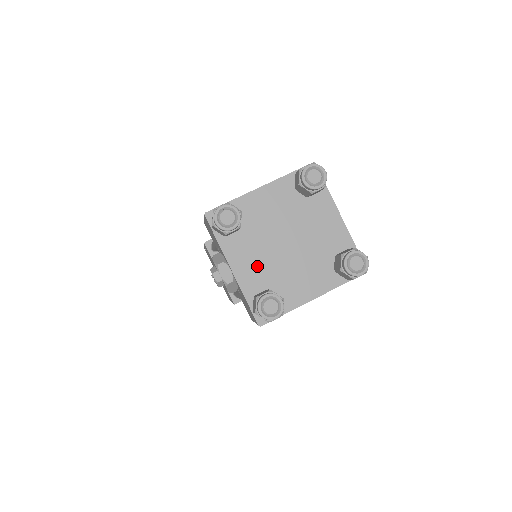
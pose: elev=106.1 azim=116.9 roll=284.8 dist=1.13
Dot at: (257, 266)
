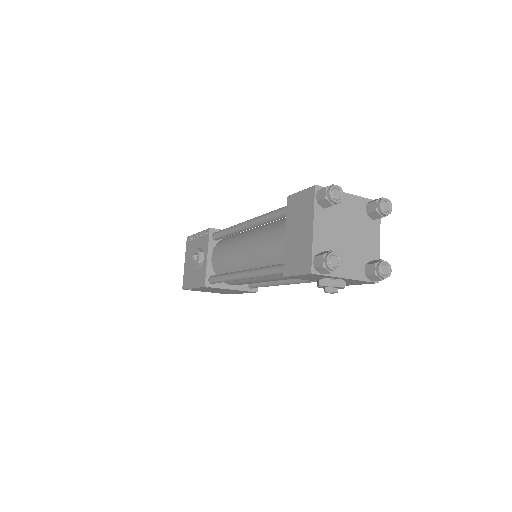
Dot at: (351, 262)
